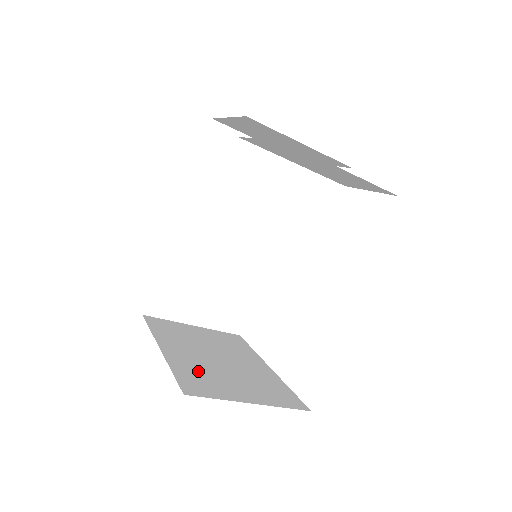
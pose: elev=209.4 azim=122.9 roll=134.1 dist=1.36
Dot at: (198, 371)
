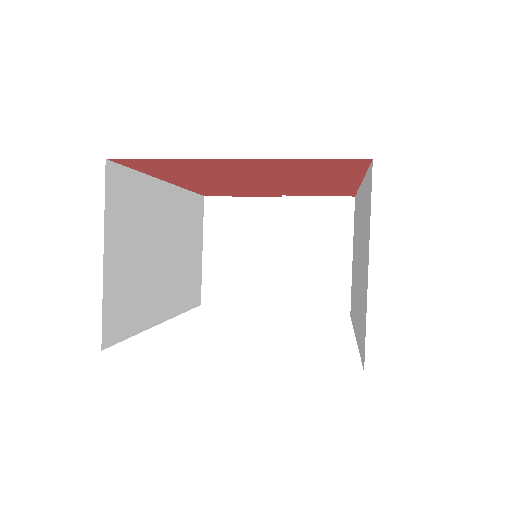
Dot at: occluded
